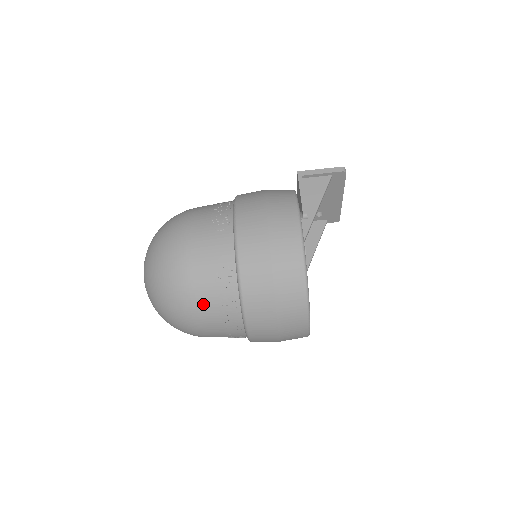
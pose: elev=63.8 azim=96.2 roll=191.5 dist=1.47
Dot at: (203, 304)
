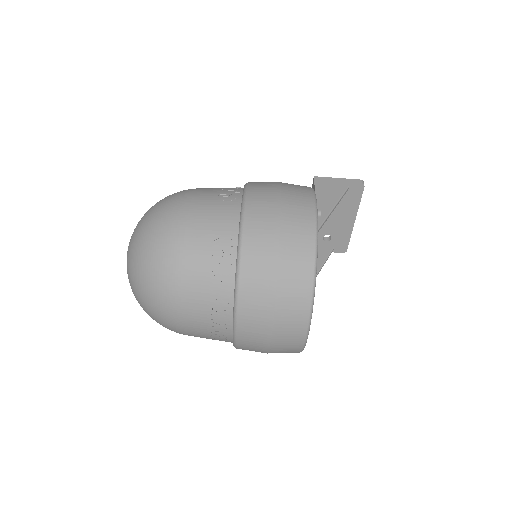
Dot at: (192, 275)
